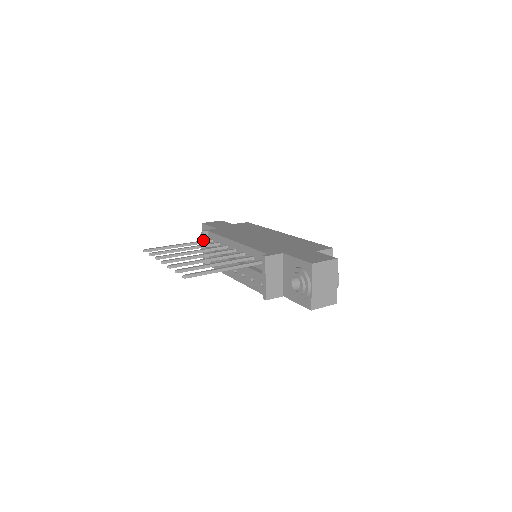
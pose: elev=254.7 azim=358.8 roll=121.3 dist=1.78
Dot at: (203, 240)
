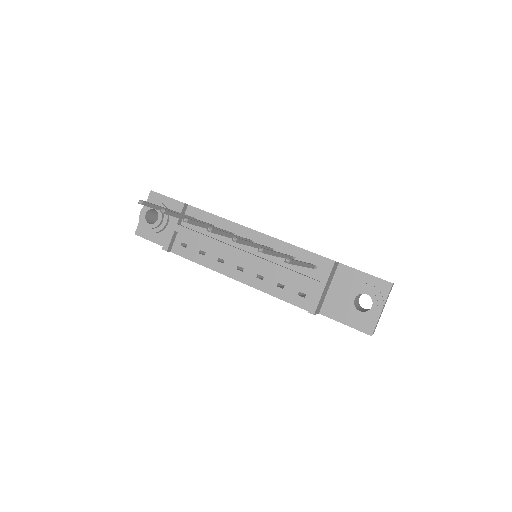
Dot at: occluded
